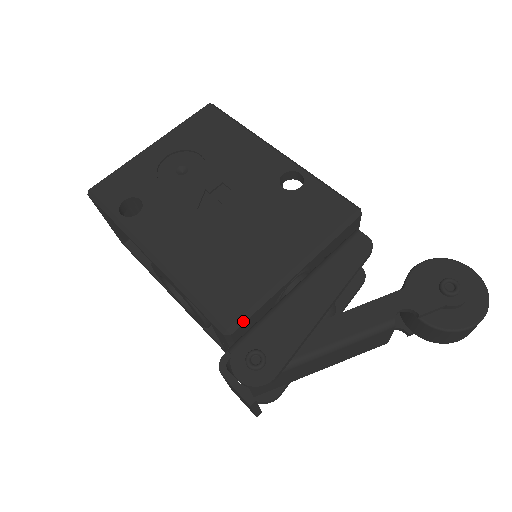
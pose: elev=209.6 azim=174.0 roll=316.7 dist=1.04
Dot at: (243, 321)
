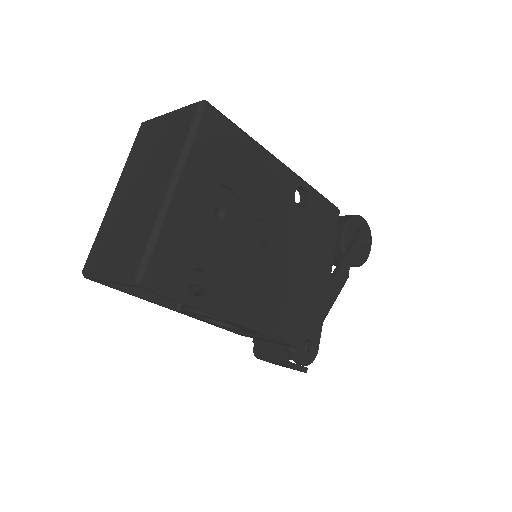
Dot at: occluded
